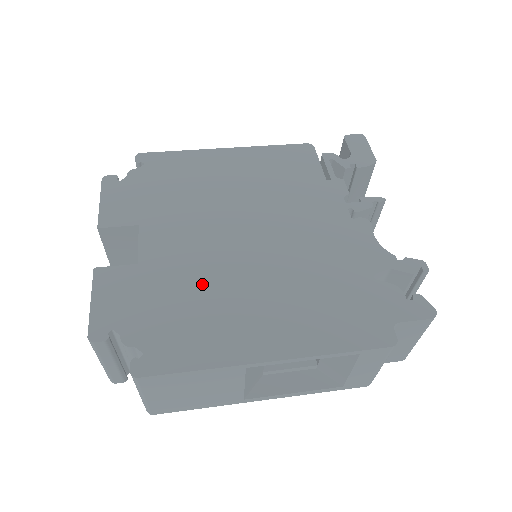
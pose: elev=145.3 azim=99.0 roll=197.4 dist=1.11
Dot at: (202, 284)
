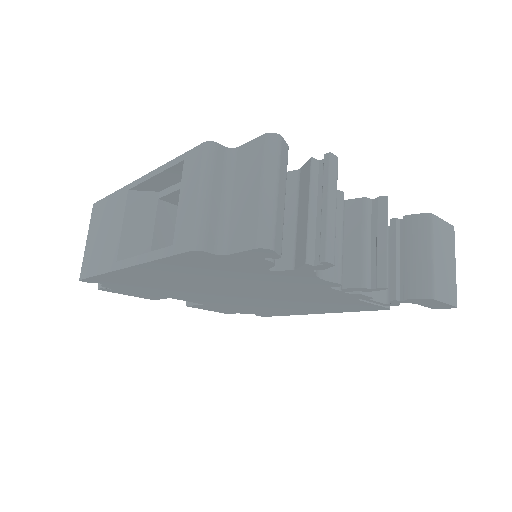
Dot at: occluded
